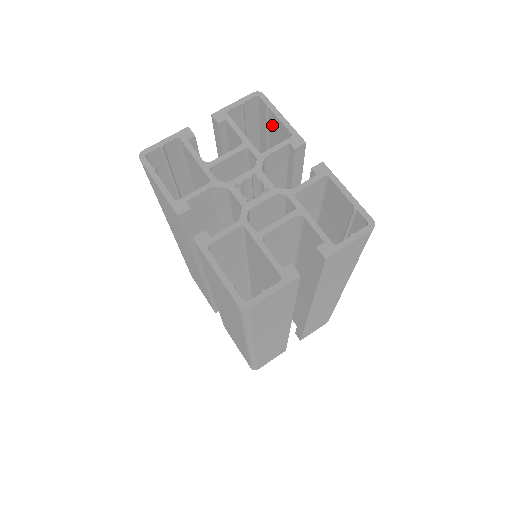
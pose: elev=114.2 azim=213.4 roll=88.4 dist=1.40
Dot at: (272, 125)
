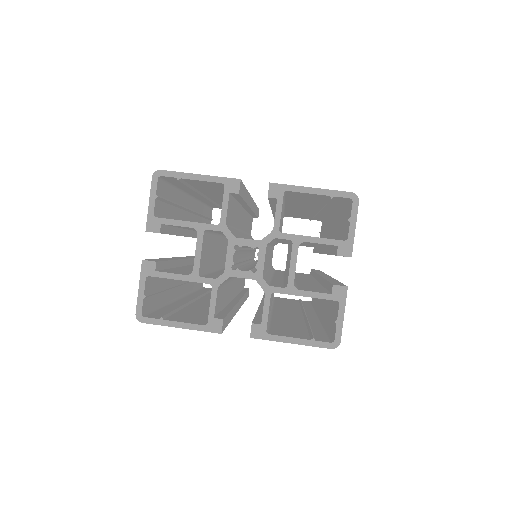
Dot at: (191, 182)
